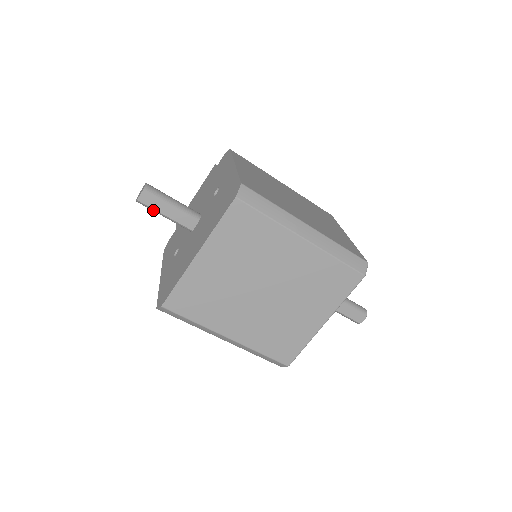
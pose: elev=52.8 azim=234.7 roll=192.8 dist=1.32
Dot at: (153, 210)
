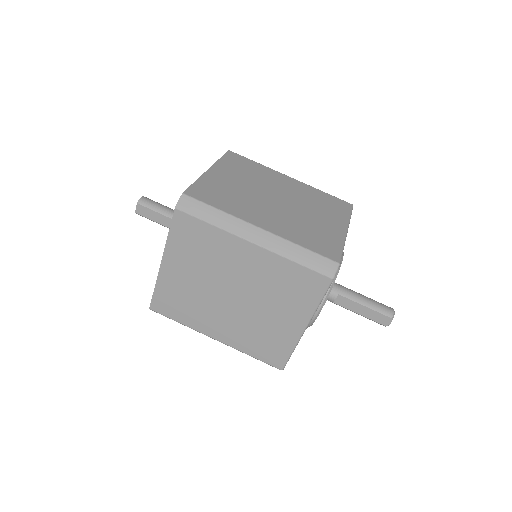
Dot at: (151, 220)
